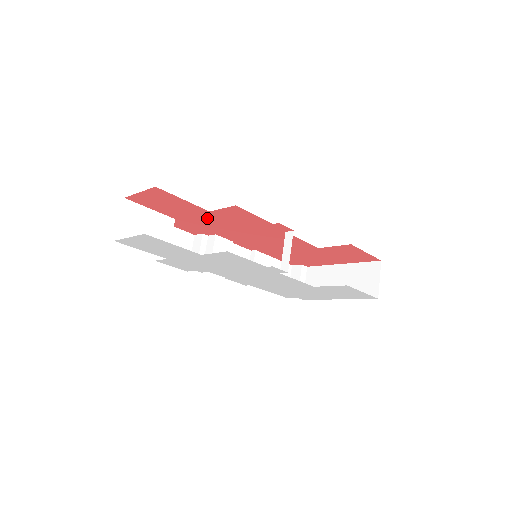
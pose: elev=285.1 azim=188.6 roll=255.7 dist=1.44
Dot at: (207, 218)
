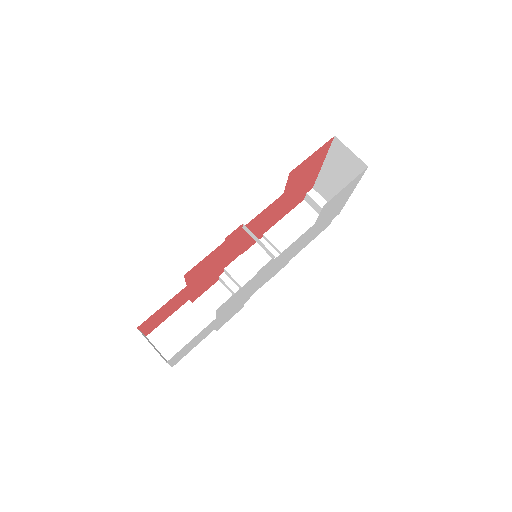
Dot at: (196, 283)
